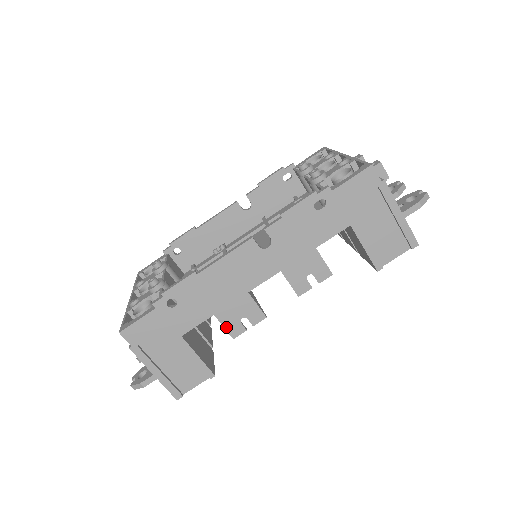
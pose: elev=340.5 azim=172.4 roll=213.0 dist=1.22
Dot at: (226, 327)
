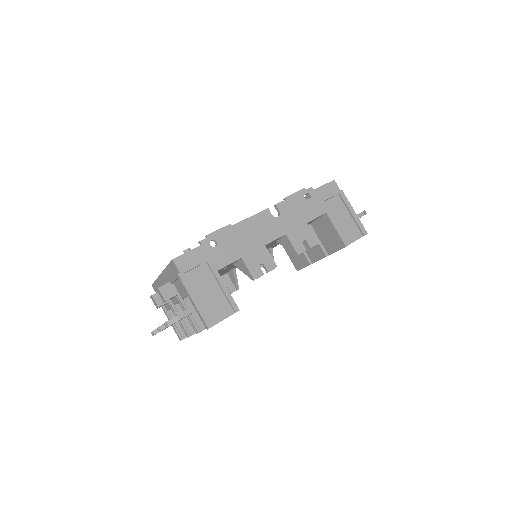
Dot at: (249, 269)
